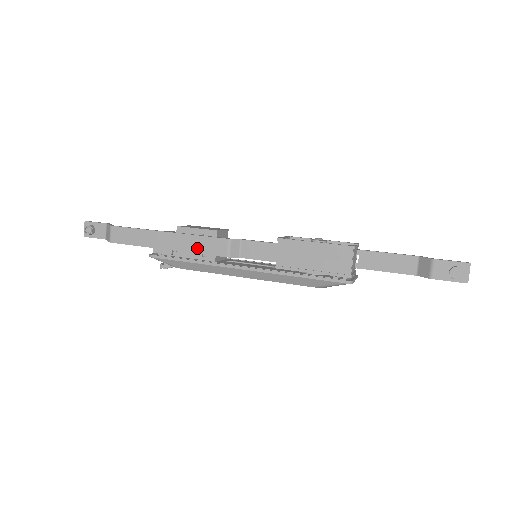
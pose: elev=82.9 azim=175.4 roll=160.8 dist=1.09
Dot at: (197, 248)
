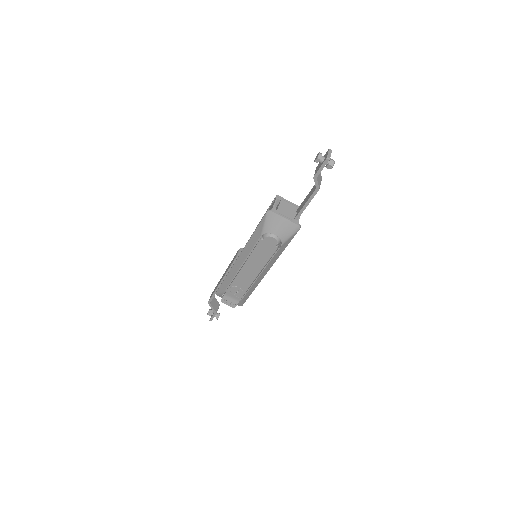
Dot at: occluded
